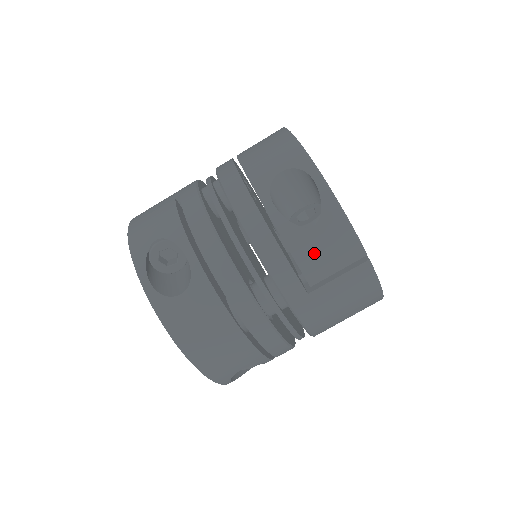
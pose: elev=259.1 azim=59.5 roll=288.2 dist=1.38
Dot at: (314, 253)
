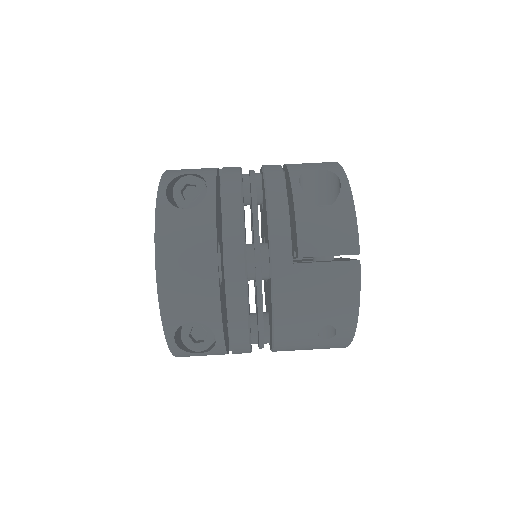
Dot at: (315, 228)
